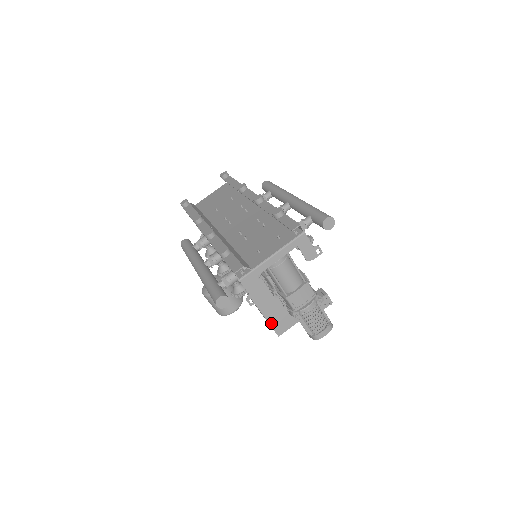
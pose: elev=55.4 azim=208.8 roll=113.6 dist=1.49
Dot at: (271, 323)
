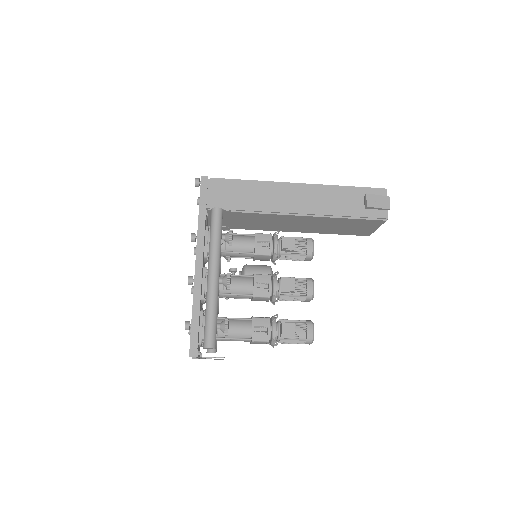
Dot at: occluded
